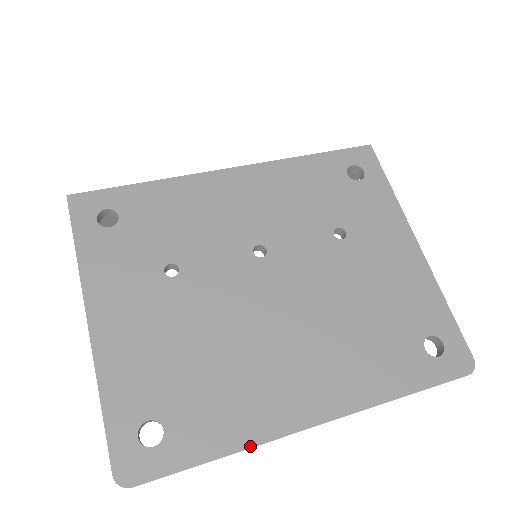
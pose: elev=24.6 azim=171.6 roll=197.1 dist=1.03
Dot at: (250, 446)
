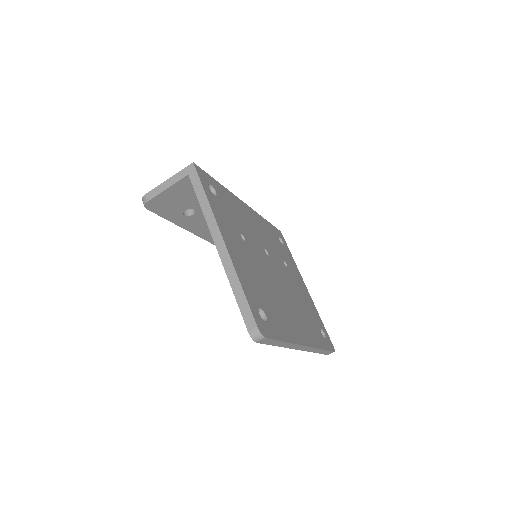
Dot at: (293, 342)
